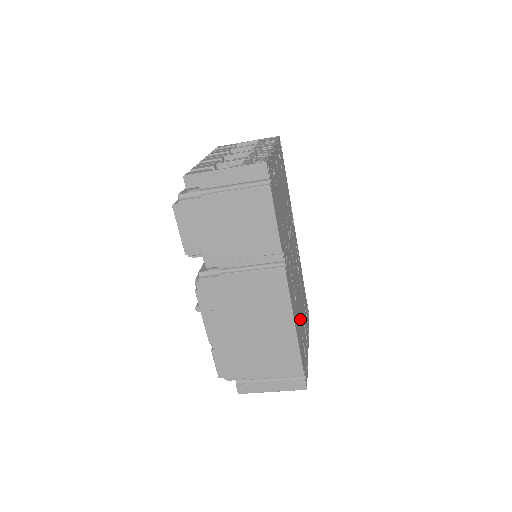
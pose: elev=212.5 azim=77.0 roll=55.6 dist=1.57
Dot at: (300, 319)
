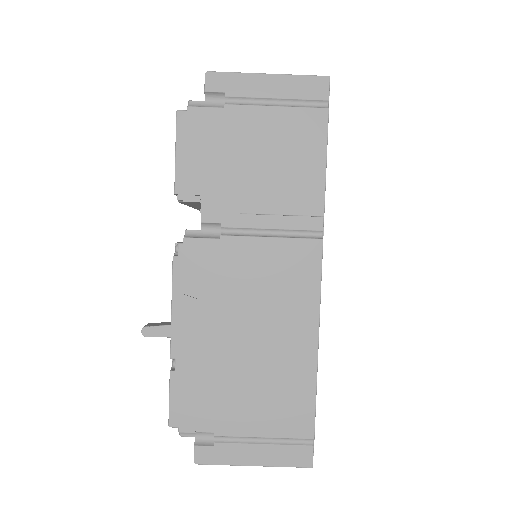
Dot at: occluded
